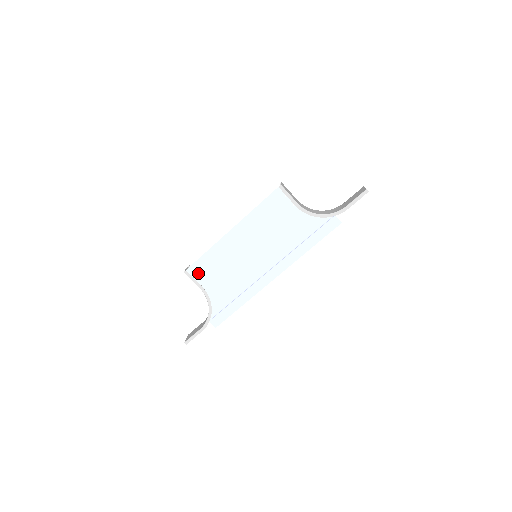
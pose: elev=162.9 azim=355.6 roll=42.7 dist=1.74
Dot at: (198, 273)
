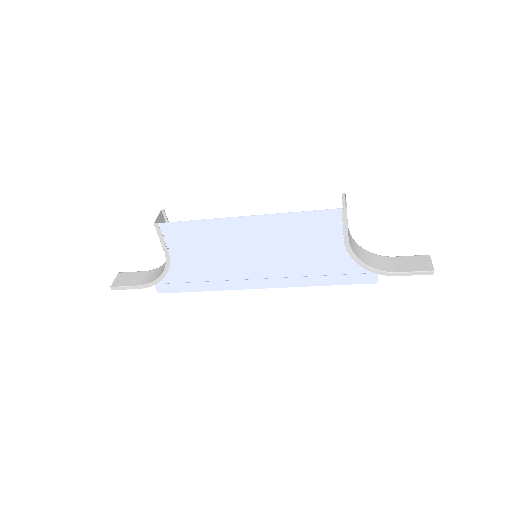
Dot at: (172, 235)
